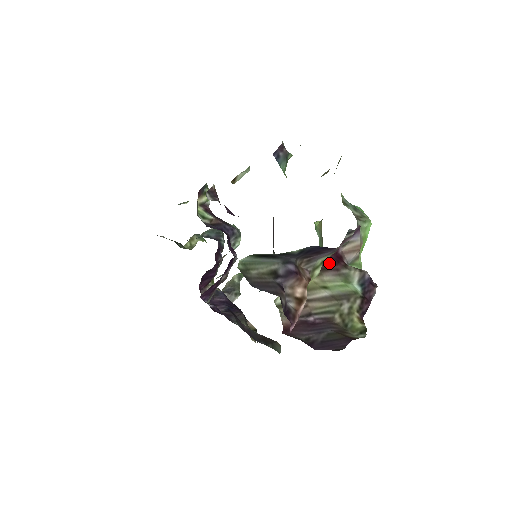
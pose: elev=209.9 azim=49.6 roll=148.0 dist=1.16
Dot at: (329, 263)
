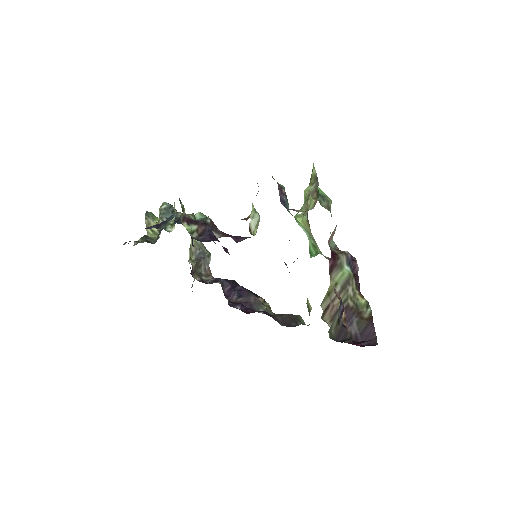
Dot at: (332, 264)
